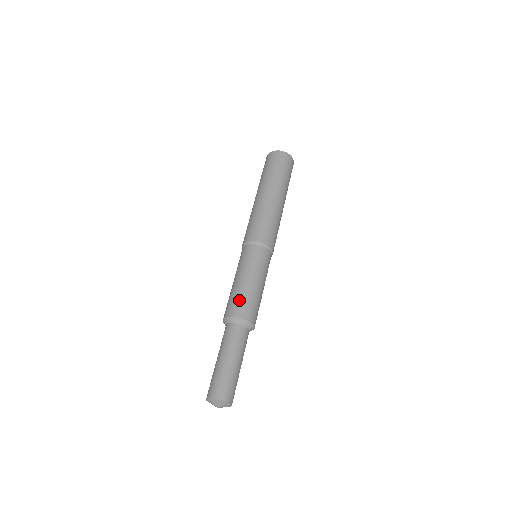
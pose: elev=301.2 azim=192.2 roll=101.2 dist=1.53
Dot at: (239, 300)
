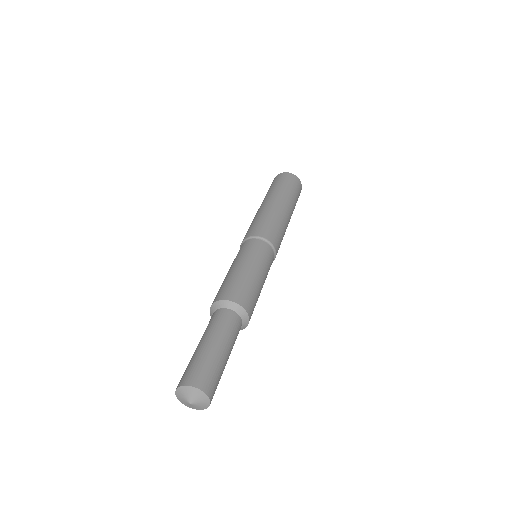
Dot at: (241, 286)
